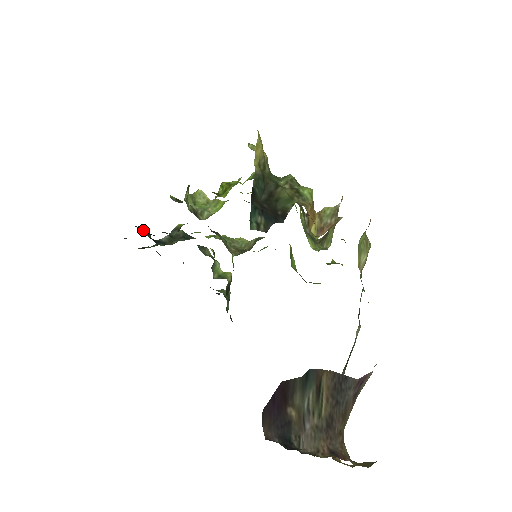
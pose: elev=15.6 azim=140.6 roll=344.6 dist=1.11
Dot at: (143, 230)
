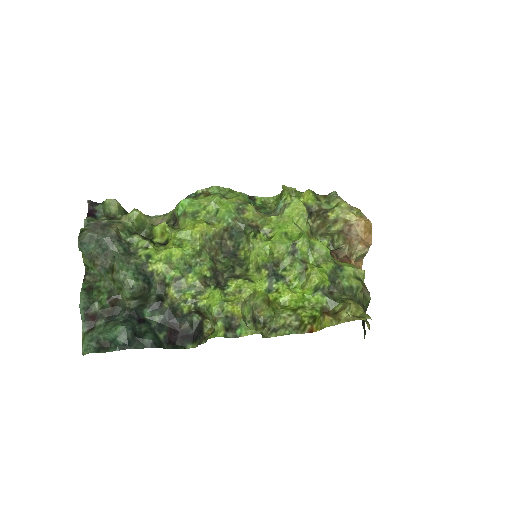
Dot at: (158, 342)
